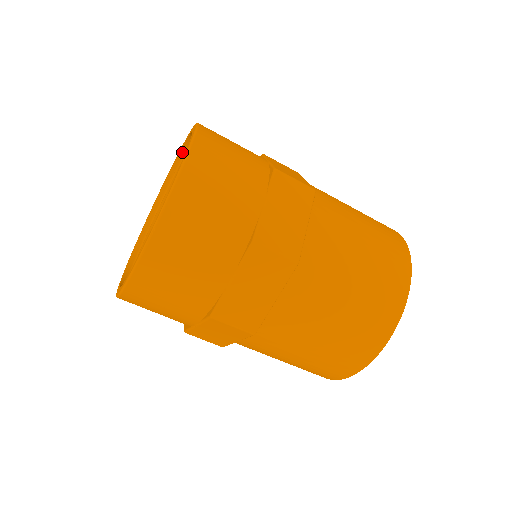
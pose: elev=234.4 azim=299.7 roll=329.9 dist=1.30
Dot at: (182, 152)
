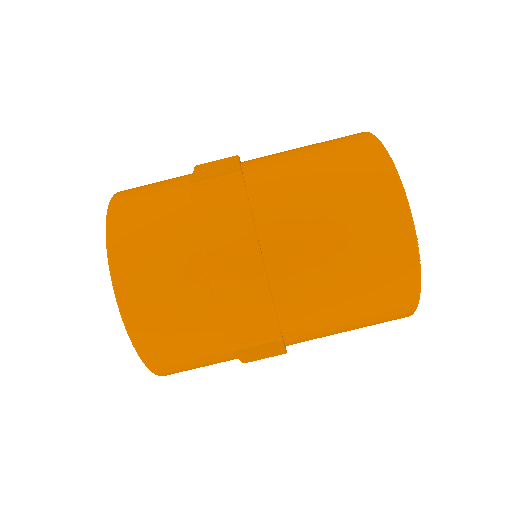
Dot at: occluded
